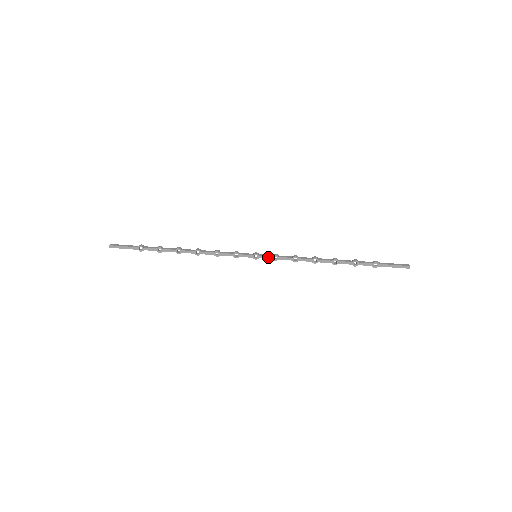
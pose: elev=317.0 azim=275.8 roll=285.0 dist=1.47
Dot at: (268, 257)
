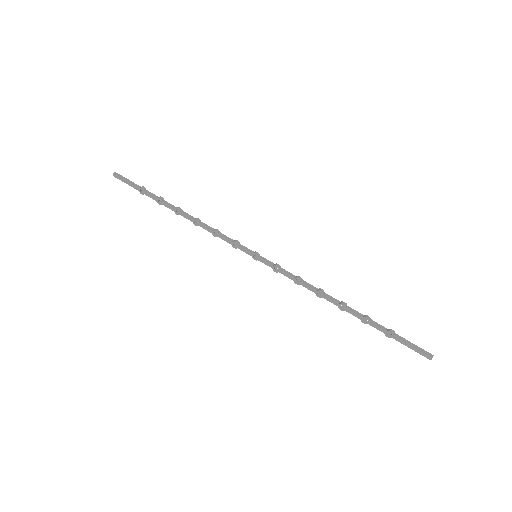
Dot at: (268, 264)
